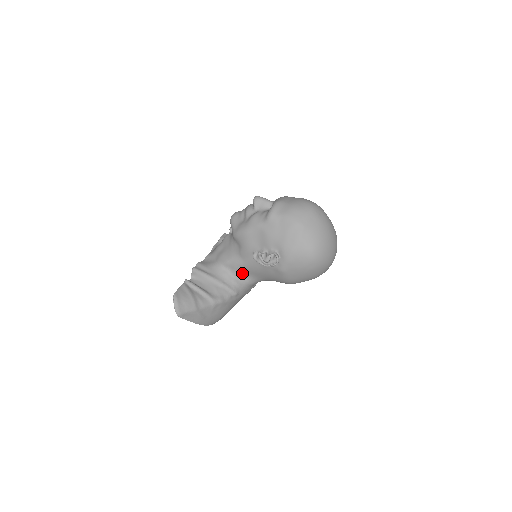
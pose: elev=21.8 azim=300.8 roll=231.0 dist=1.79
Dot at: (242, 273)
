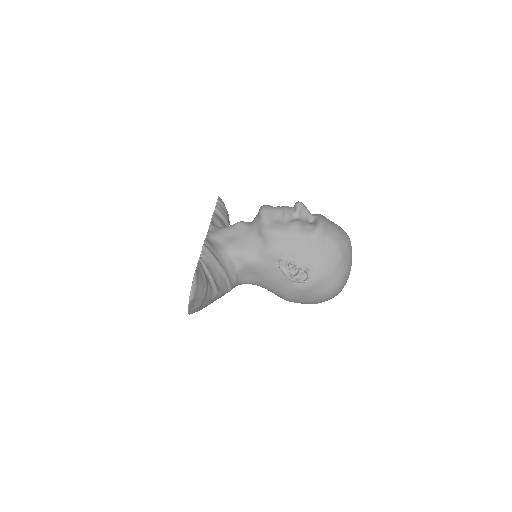
Dot at: (246, 271)
